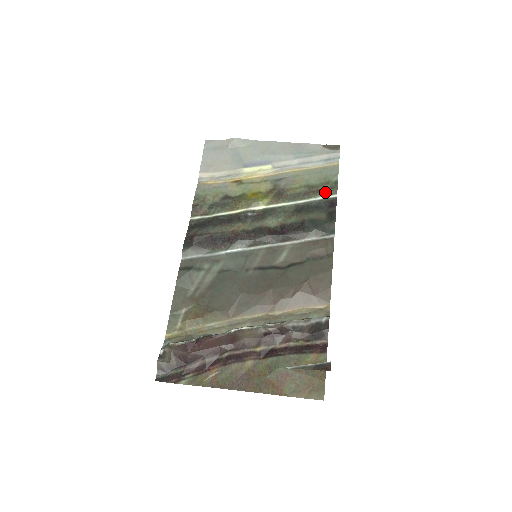
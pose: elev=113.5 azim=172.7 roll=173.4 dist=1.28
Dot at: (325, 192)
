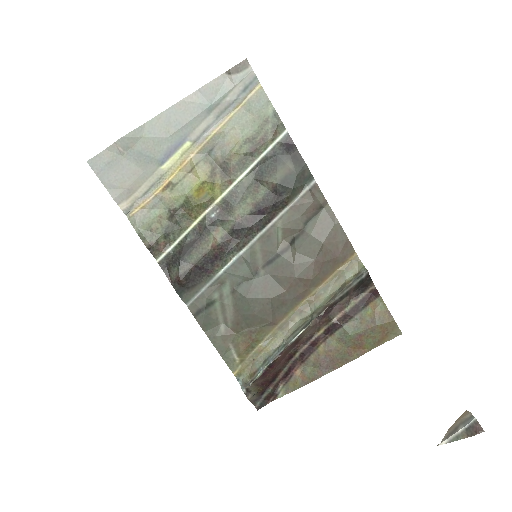
Dot at: (272, 136)
